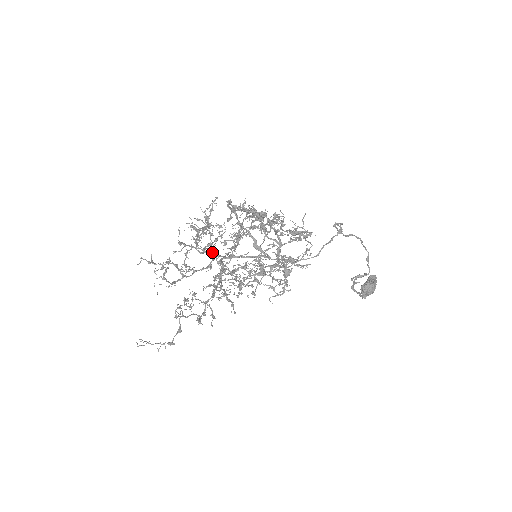
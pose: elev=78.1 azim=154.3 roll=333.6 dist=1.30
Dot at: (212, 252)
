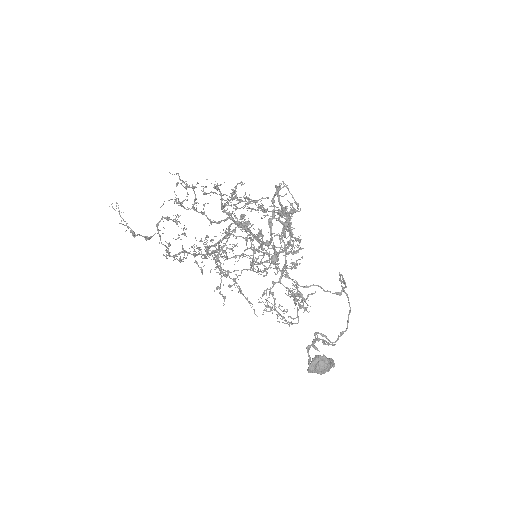
Dot at: (230, 214)
